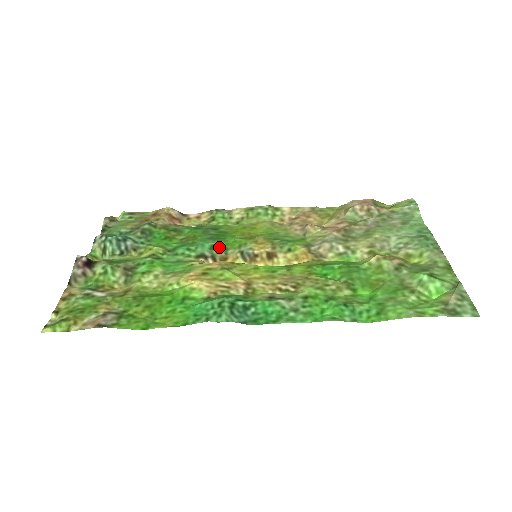
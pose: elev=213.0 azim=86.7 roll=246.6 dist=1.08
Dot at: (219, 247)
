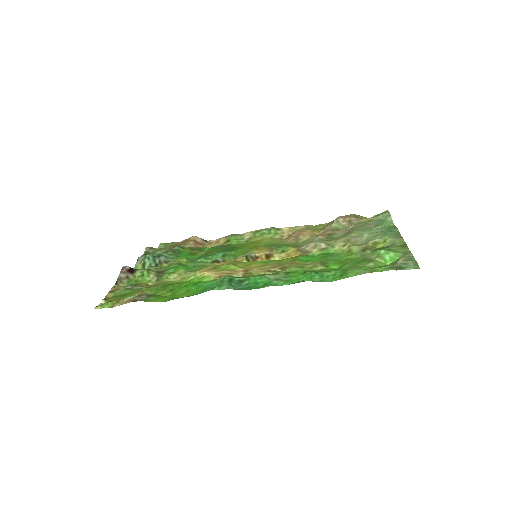
Dot at: (229, 255)
